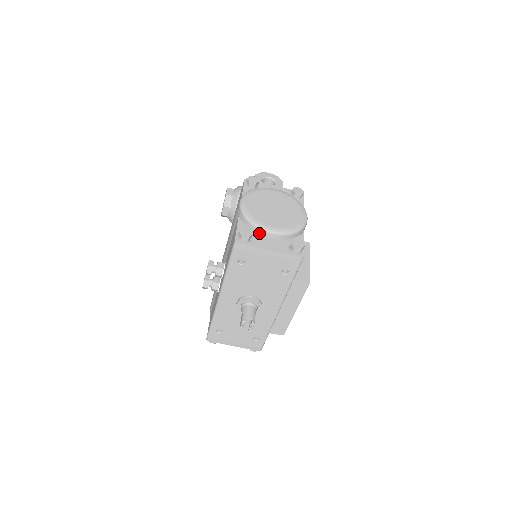
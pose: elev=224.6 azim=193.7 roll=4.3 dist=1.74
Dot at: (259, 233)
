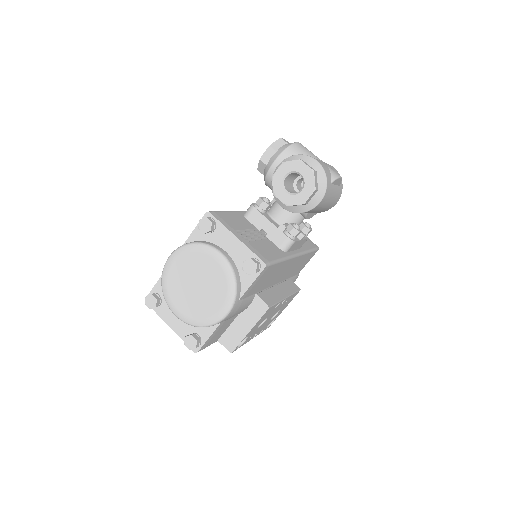
Dot at: occluded
